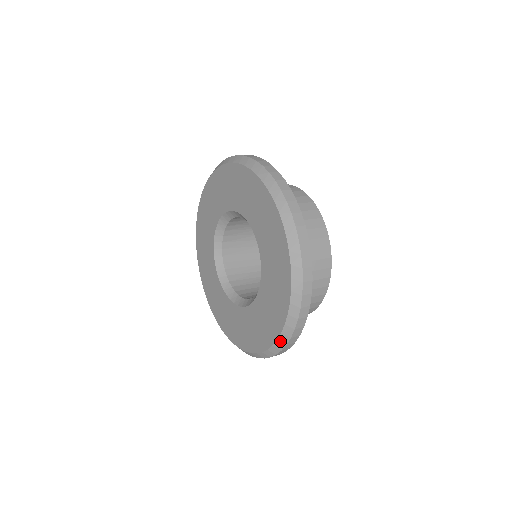
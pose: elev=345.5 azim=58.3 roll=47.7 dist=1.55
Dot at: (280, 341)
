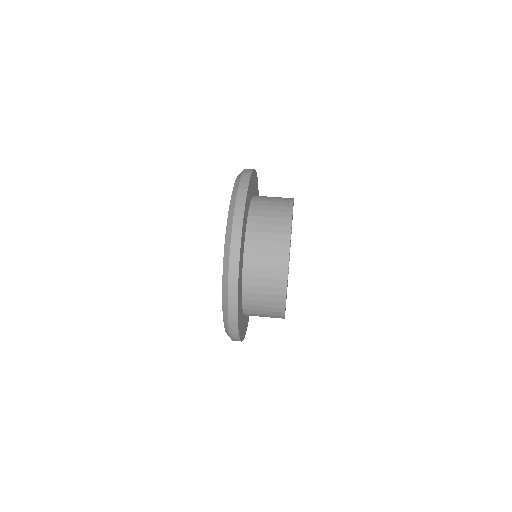
Dot at: occluded
